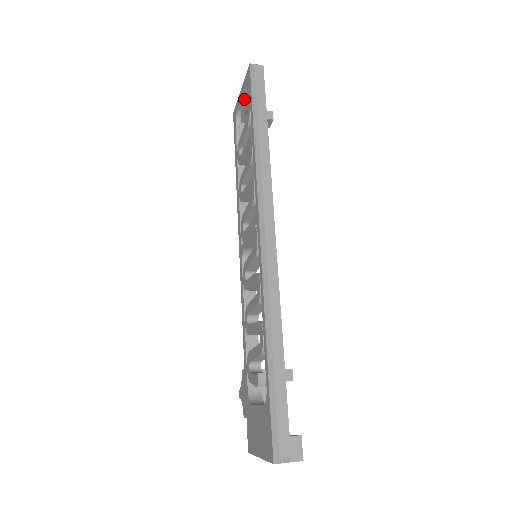
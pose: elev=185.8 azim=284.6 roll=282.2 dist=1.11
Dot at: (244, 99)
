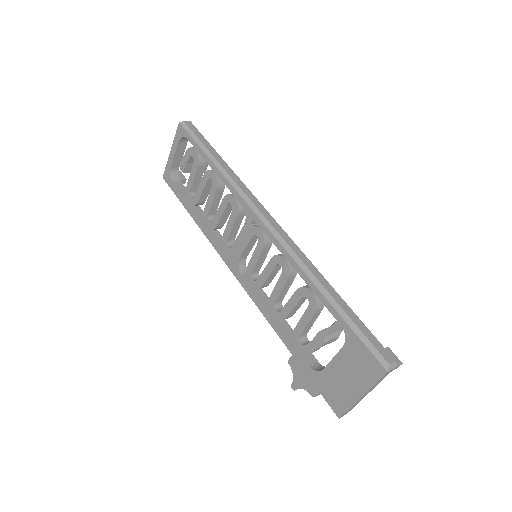
Dot at: (176, 156)
